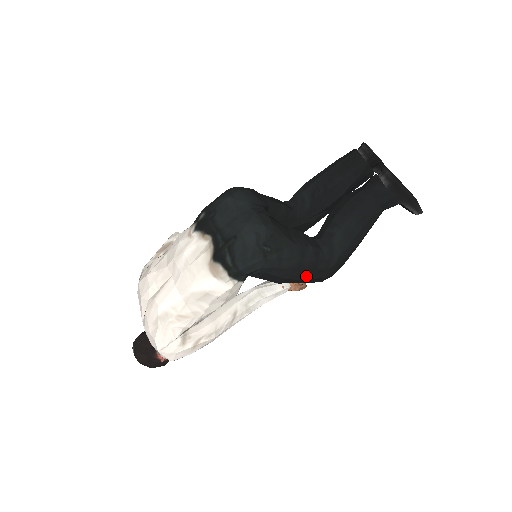
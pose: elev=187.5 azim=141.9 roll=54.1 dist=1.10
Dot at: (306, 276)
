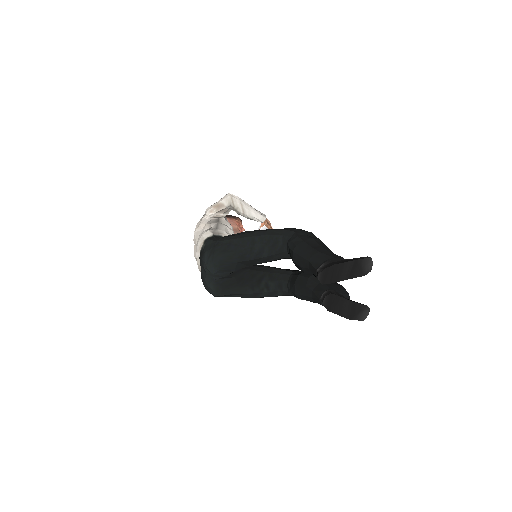
Dot at: occluded
